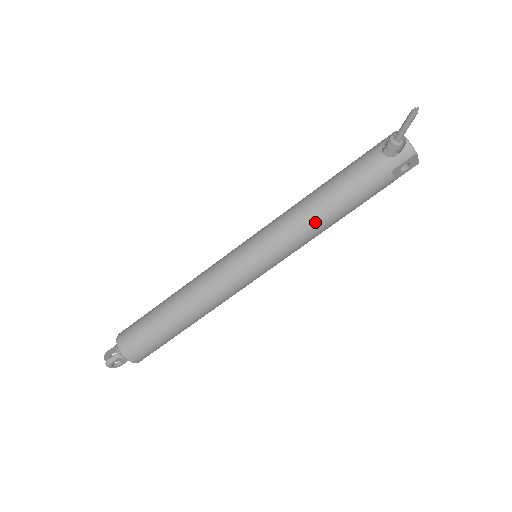
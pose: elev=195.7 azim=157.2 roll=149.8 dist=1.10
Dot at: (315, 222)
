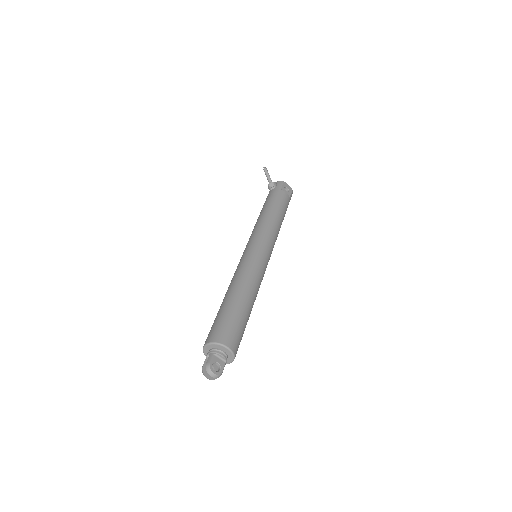
Dot at: (267, 218)
